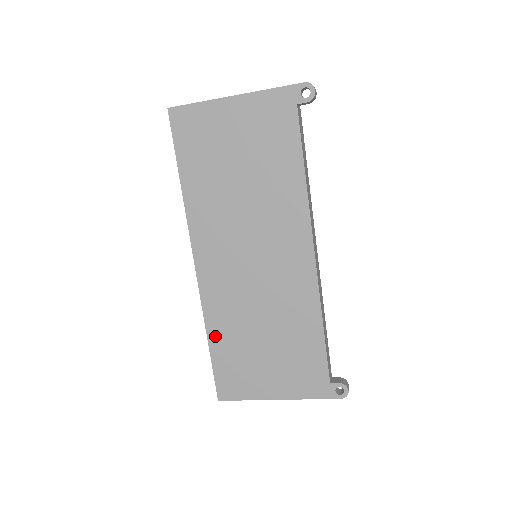
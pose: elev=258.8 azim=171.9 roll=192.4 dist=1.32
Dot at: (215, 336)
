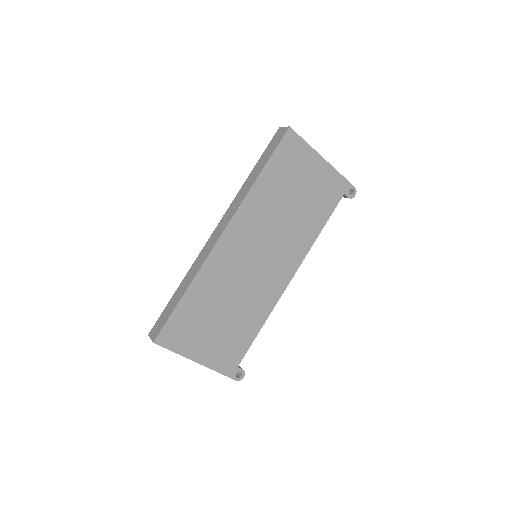
Dot at: (193, 292)
